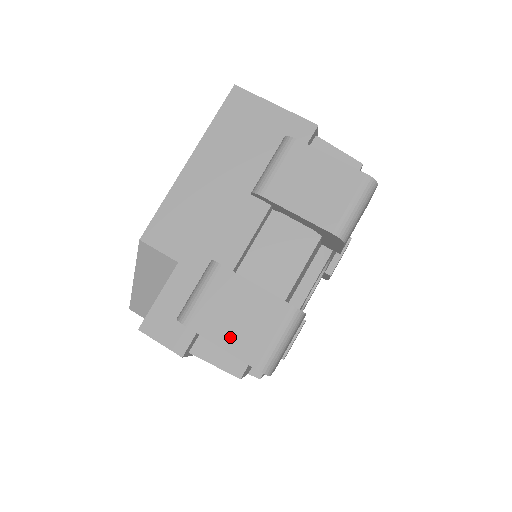
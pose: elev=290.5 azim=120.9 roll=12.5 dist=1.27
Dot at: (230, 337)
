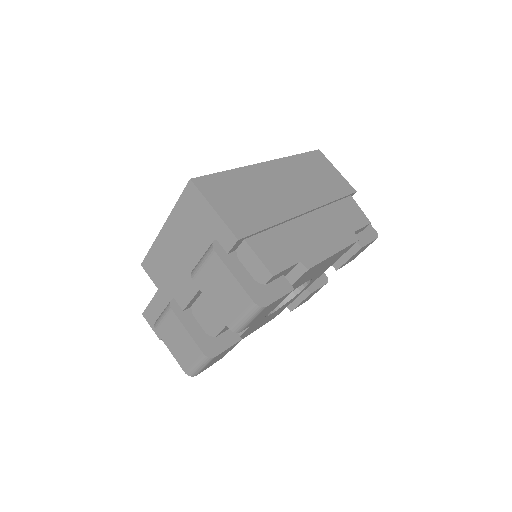
Dot at: (174, 350)
